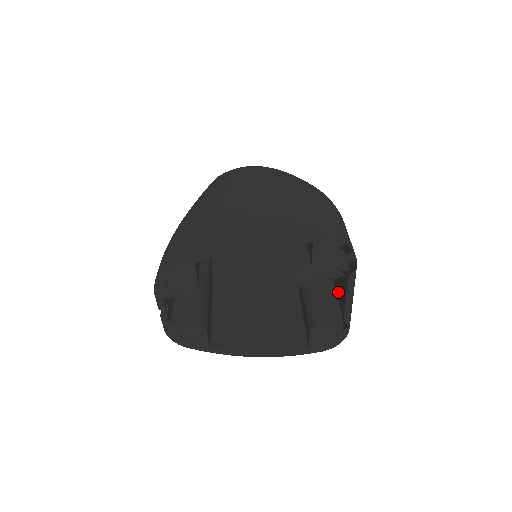
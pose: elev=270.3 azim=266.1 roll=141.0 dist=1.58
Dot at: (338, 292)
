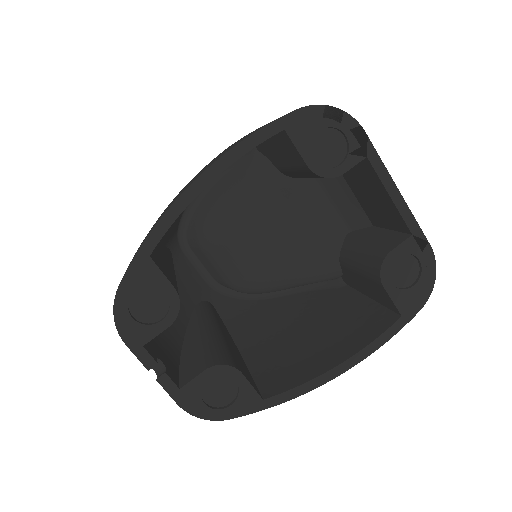
Dot at: (381, 218)
